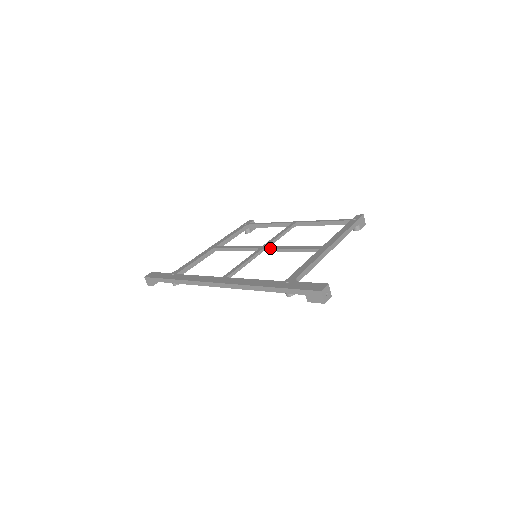
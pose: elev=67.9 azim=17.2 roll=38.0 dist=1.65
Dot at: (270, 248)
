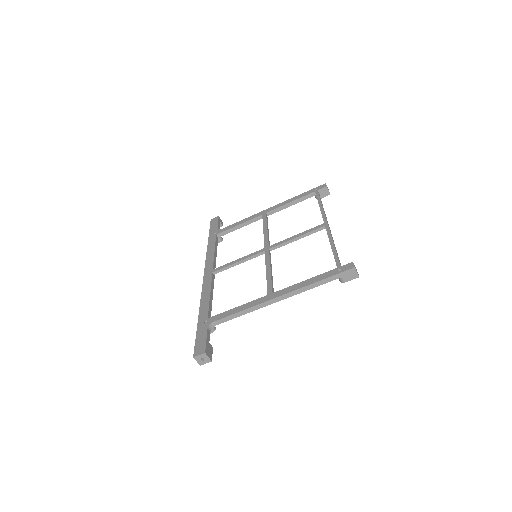
Dot at: (265, 256)
